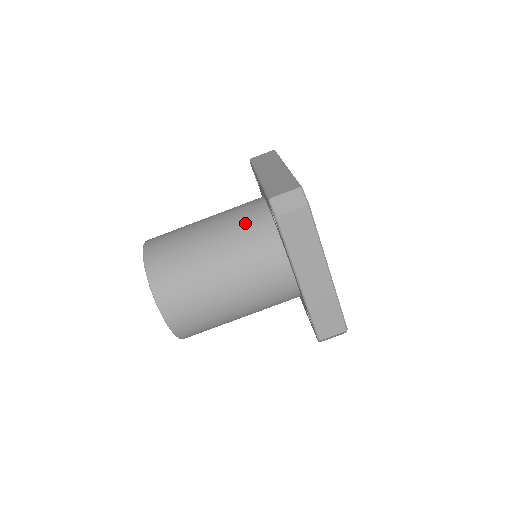
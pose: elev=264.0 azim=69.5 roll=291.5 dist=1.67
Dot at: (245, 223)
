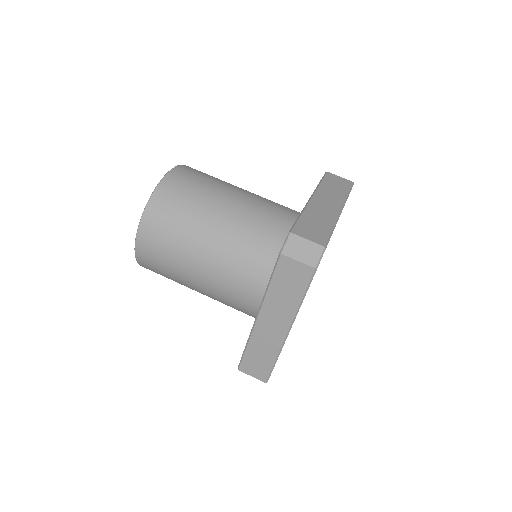
Dot at: occluded
